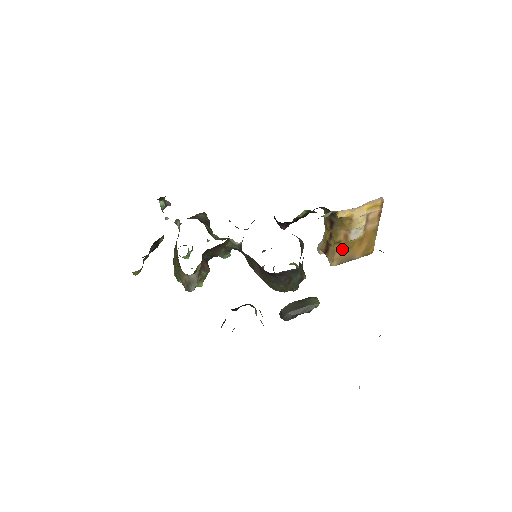
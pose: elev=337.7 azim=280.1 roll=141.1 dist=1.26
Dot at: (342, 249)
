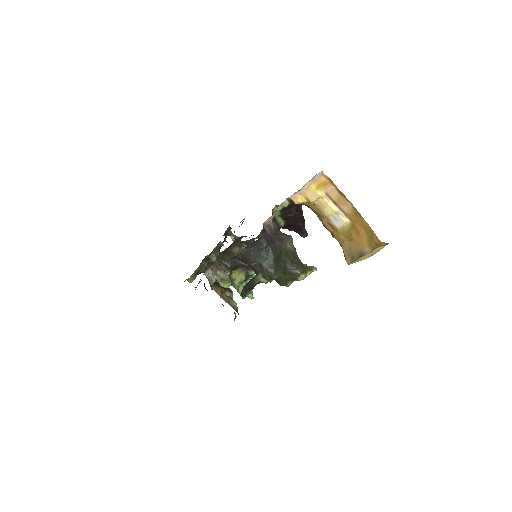
Dot at: (345, 243)
